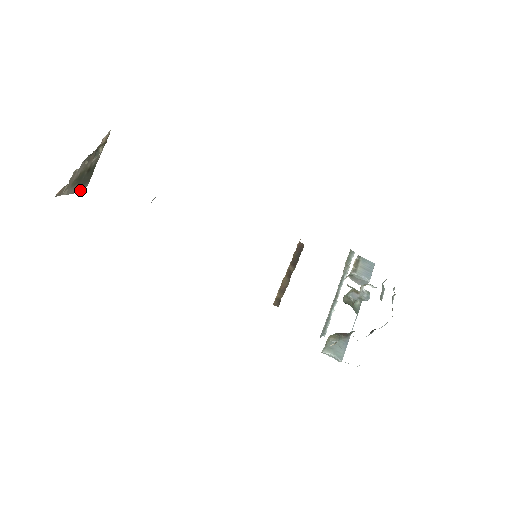
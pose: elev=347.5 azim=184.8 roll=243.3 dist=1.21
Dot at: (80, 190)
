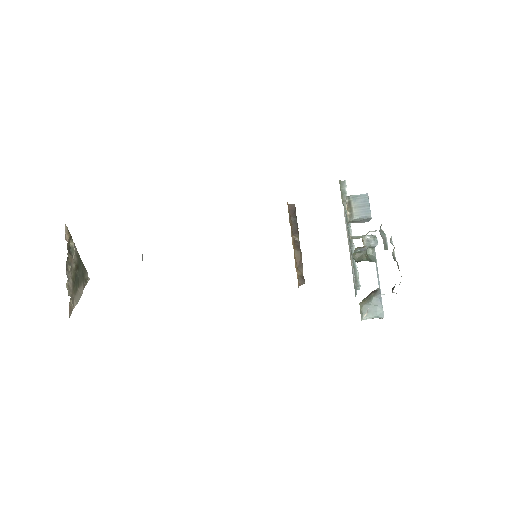
Dot at: (85, 284)
